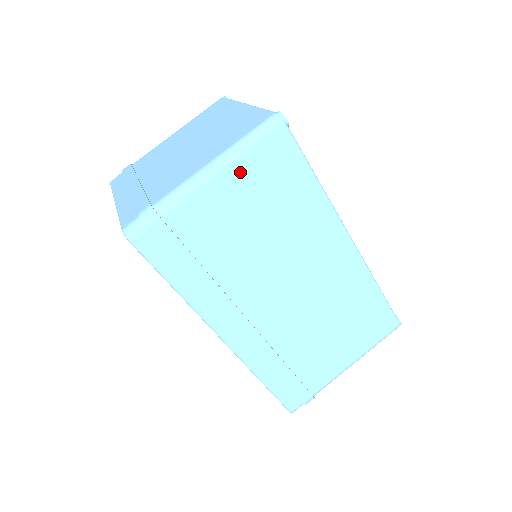
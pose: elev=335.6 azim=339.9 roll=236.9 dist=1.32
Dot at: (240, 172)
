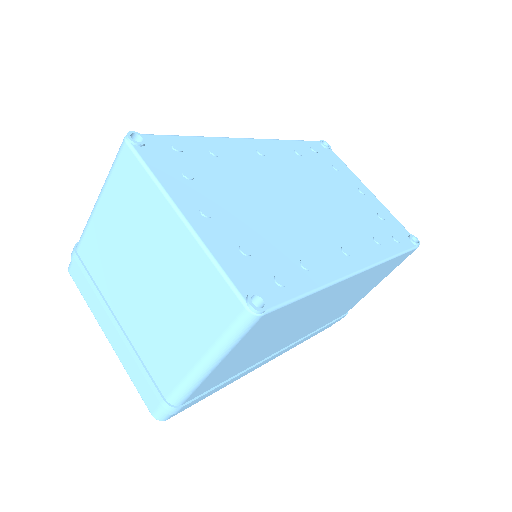
Dot at: (234, 353)
